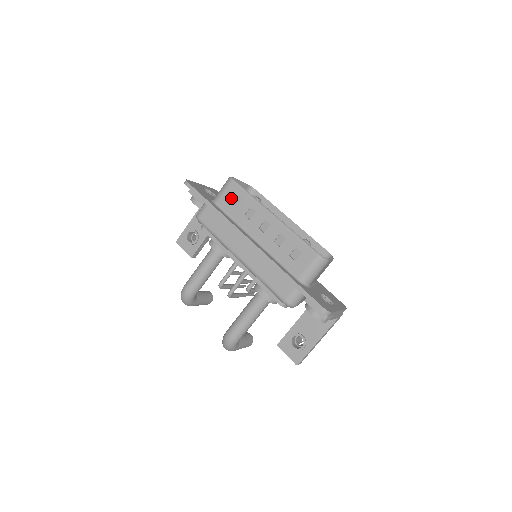
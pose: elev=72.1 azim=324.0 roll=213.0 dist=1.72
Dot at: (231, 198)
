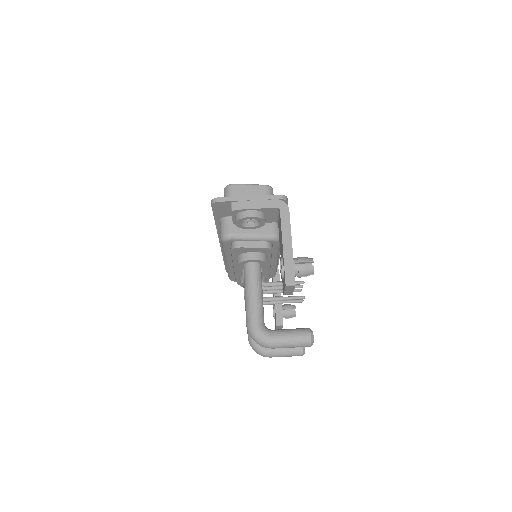
Dot at: occluded
